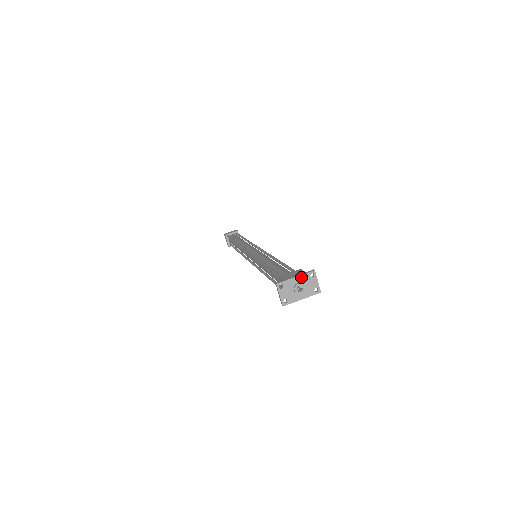
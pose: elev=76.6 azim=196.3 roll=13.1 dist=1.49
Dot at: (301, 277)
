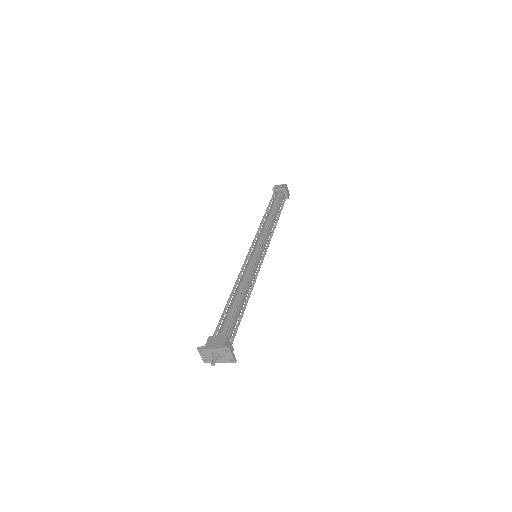
Dot at: (217, 350)
